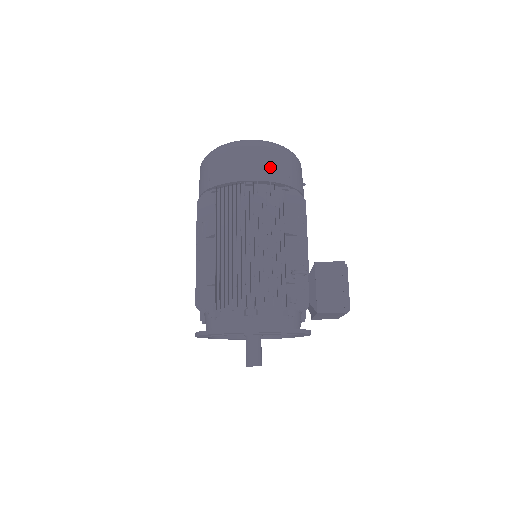
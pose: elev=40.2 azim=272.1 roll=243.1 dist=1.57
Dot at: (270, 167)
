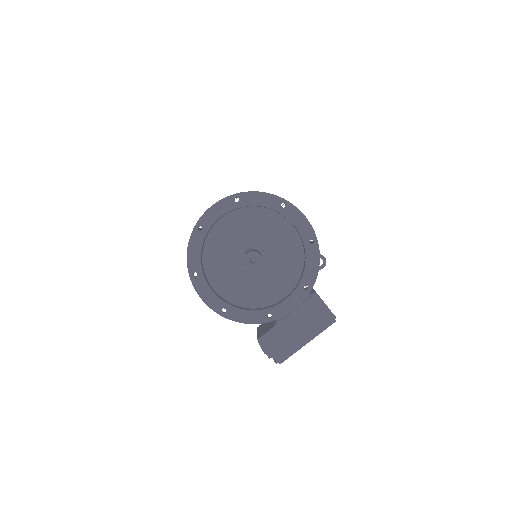
Dot at: occluded
